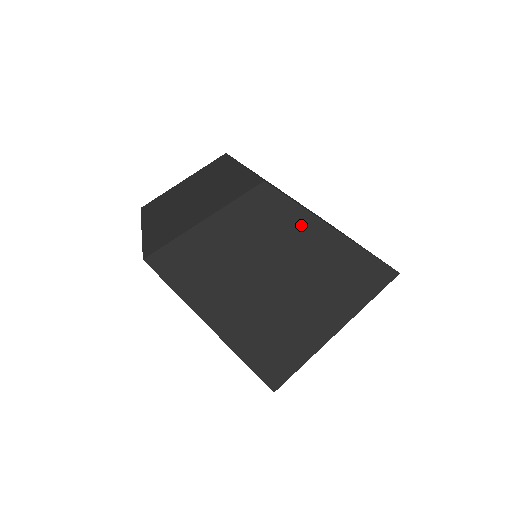
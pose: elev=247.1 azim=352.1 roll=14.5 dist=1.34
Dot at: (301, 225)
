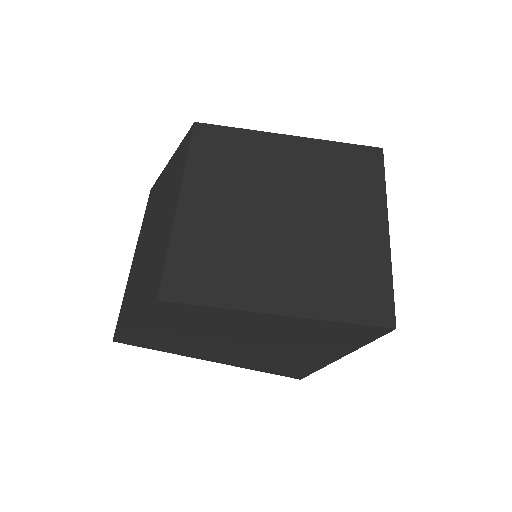
Dot at: (229, 316)
